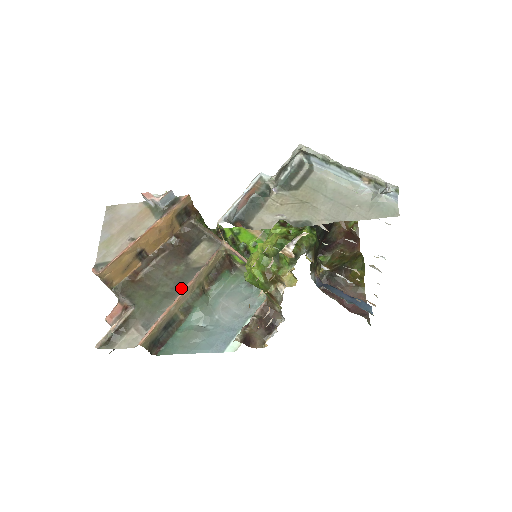
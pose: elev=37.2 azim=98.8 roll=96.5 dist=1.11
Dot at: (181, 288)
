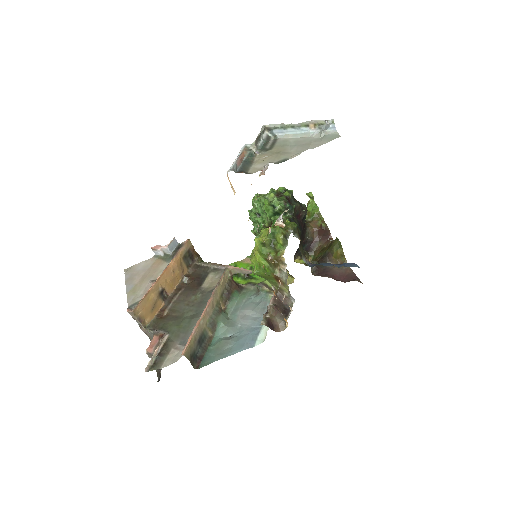
Dot at: (203, 308)
